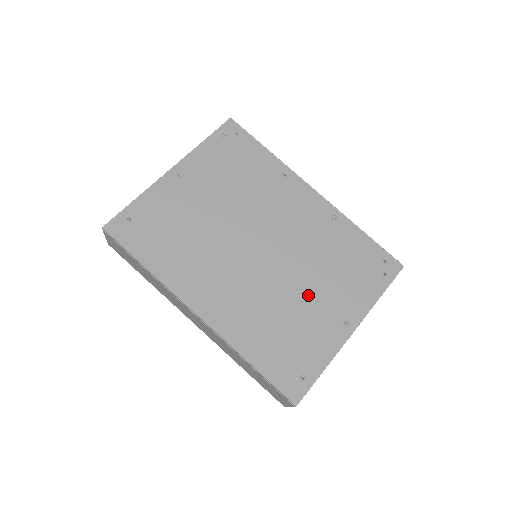
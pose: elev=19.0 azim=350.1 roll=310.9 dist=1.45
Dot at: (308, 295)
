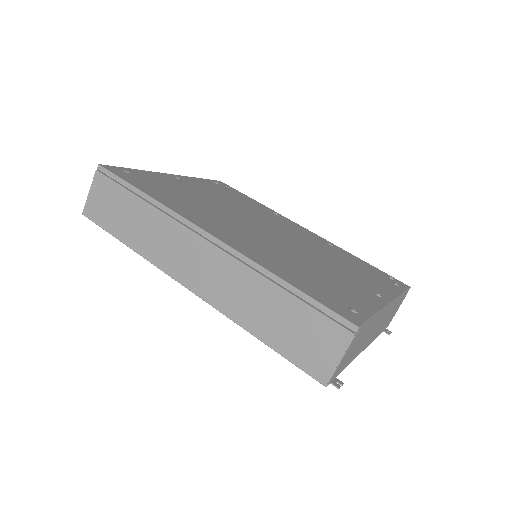
Dot at: (328, 267)
